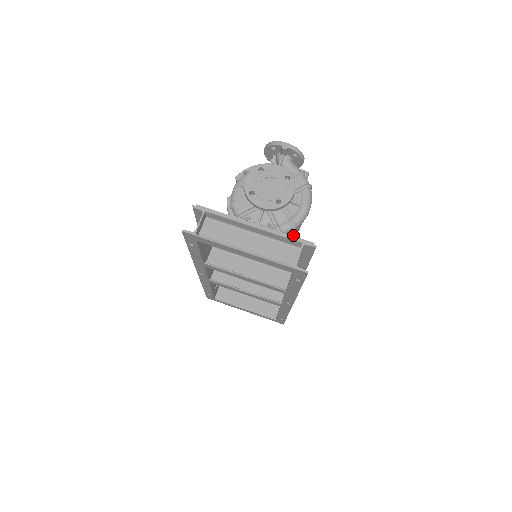
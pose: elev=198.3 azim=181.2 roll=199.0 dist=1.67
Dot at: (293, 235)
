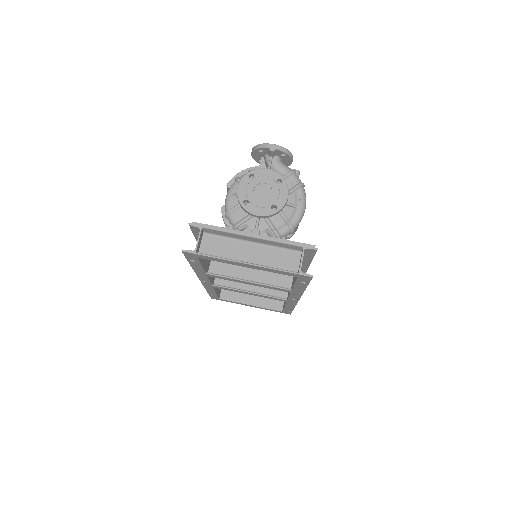
Dot at: (291, 235)
